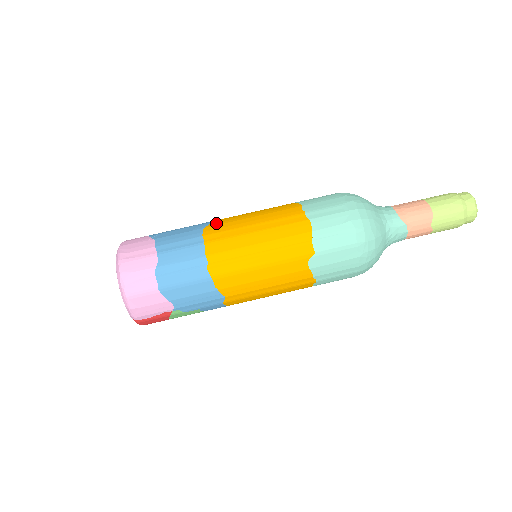
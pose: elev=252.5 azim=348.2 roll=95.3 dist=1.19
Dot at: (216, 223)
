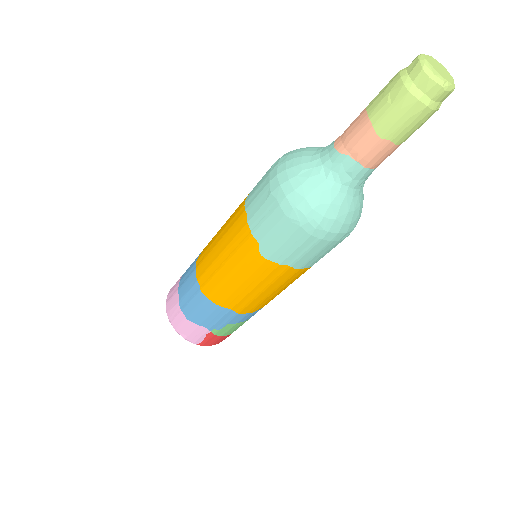
Dot at: occluded
